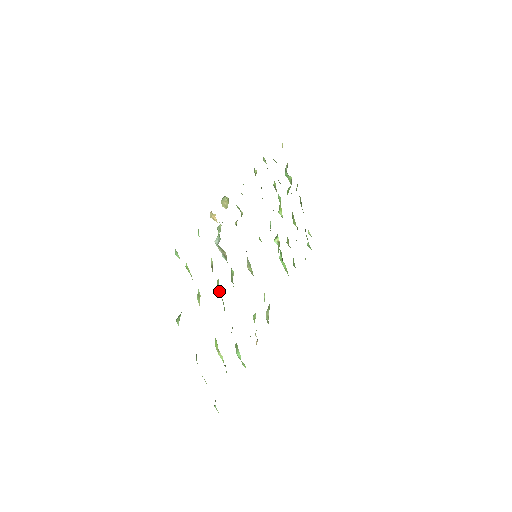
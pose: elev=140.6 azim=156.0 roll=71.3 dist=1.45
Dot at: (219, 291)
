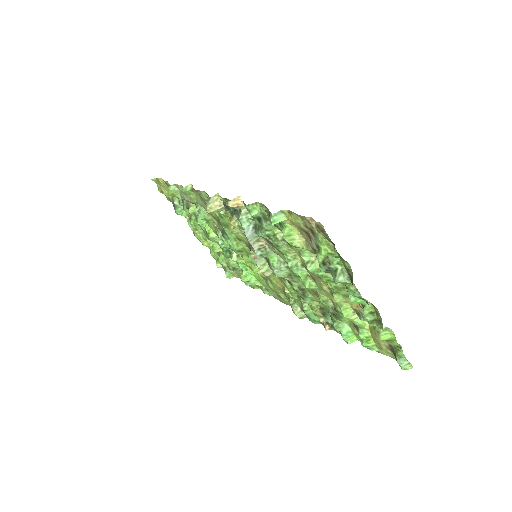
Dot at: (298, 268)
